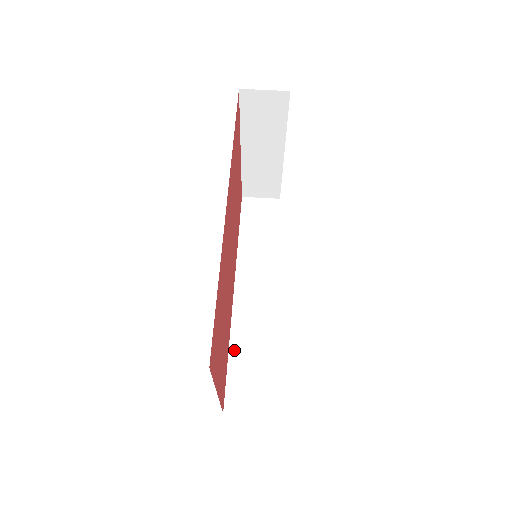
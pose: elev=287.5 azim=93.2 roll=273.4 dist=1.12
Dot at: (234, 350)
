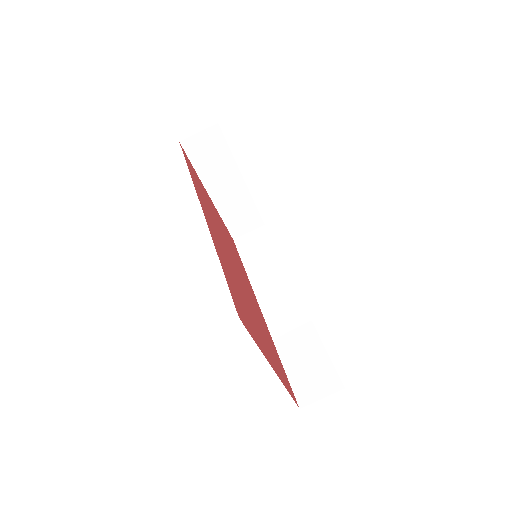
Dot at: (283, 353)
